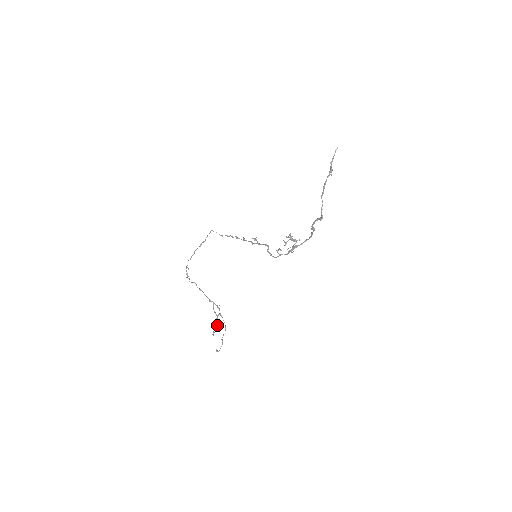
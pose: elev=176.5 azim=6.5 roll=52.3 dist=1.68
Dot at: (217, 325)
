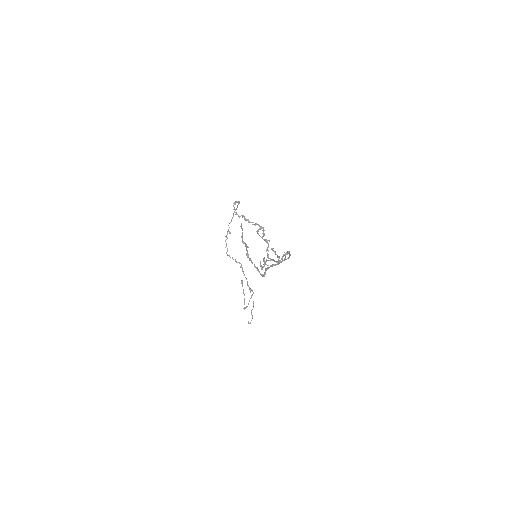
Dot at: (244, 304)
